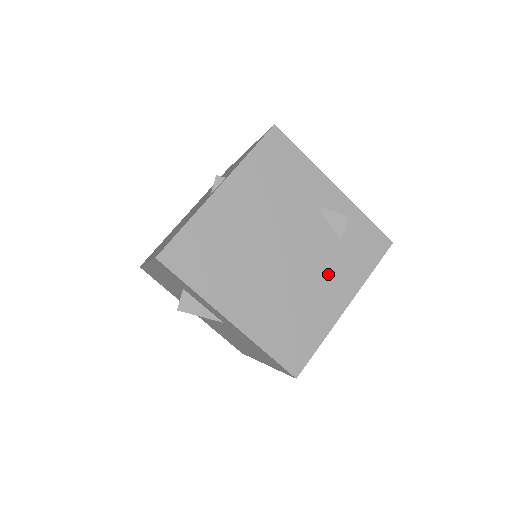
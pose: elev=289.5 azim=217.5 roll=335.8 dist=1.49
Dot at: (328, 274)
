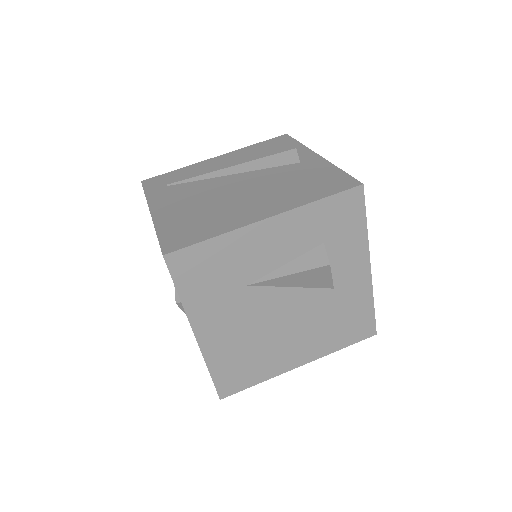
Dot at: occluded
